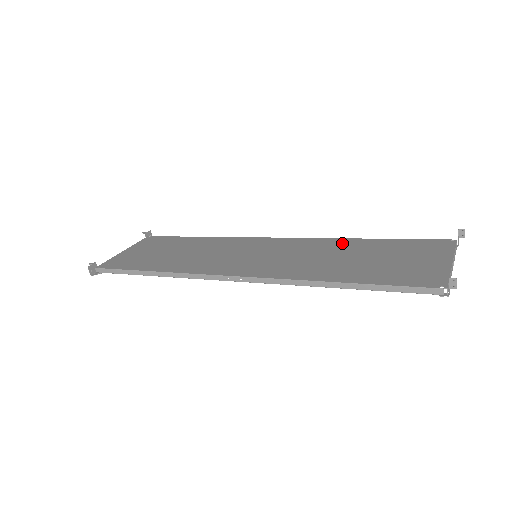
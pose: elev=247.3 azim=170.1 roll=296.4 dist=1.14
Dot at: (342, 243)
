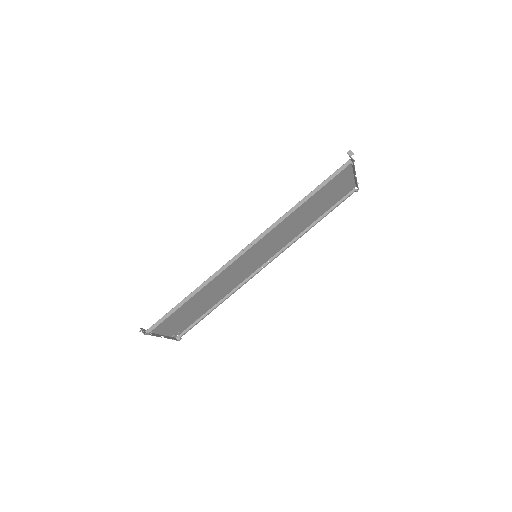
Dot at: (302, 227)
